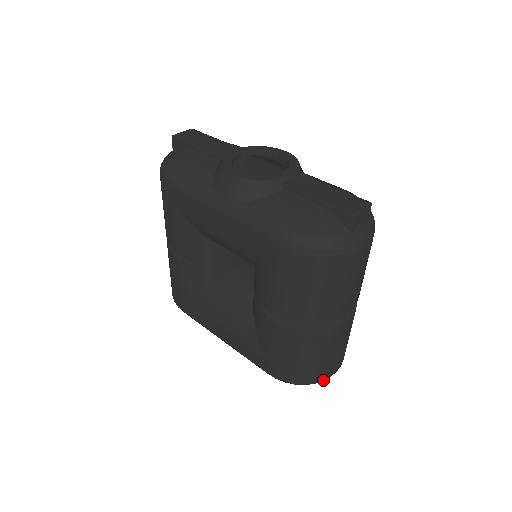
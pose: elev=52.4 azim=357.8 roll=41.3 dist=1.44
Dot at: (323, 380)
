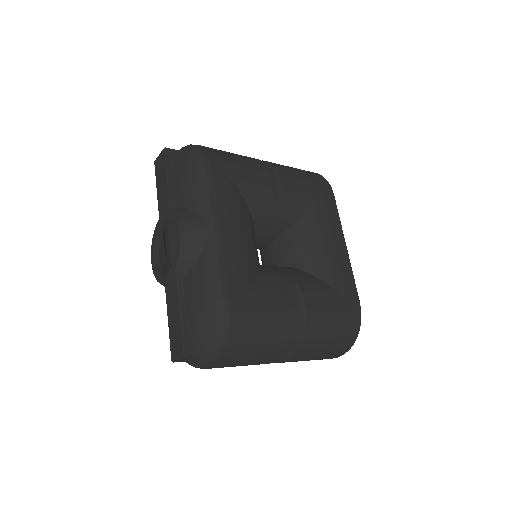
Dot at: occluded
